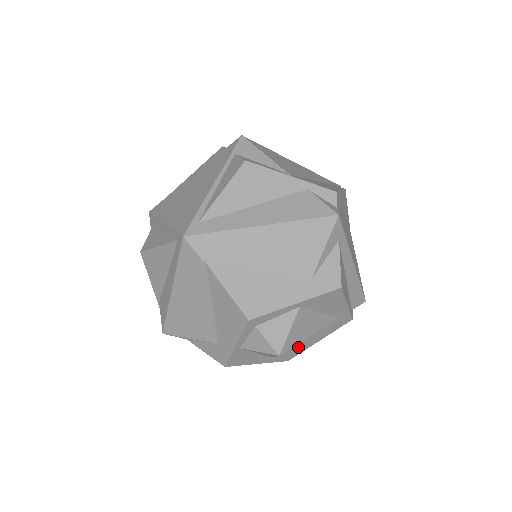
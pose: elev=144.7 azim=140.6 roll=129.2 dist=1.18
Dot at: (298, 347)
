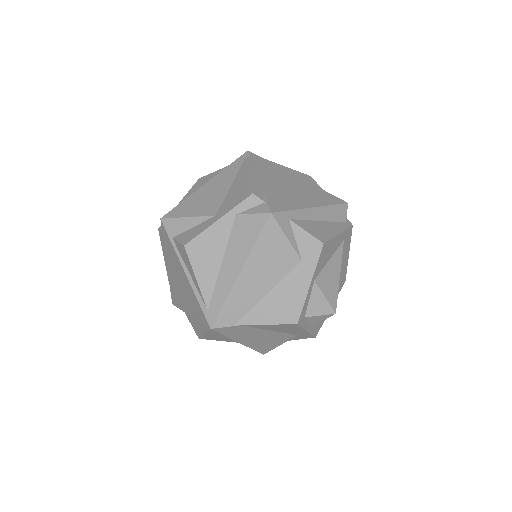
Dot at: (341, 274)
